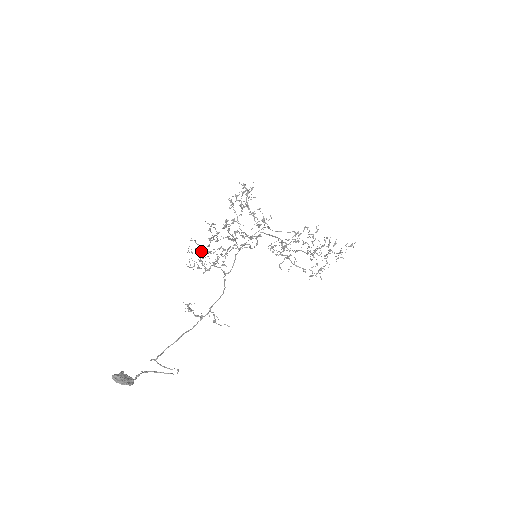
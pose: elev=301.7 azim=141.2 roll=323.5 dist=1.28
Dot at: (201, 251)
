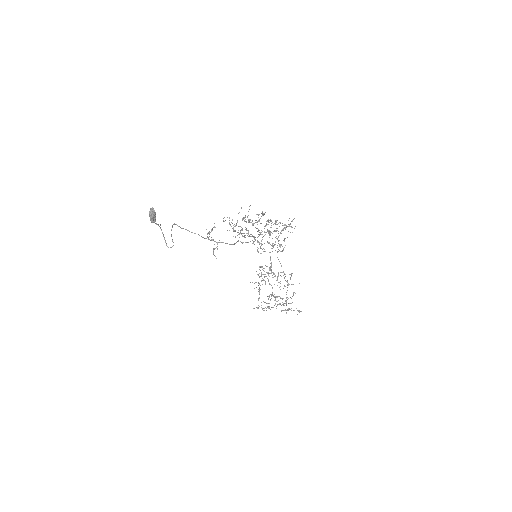
Dot at: occluded
